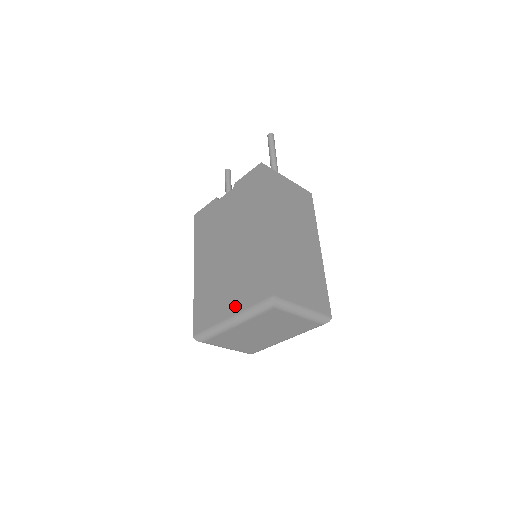
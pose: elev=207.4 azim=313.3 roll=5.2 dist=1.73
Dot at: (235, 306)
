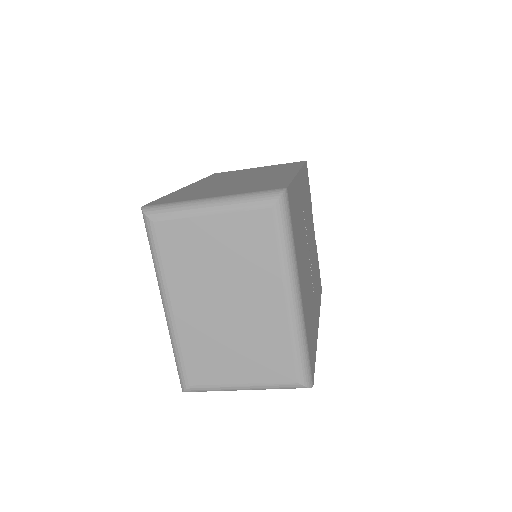
Dot at: occluded
